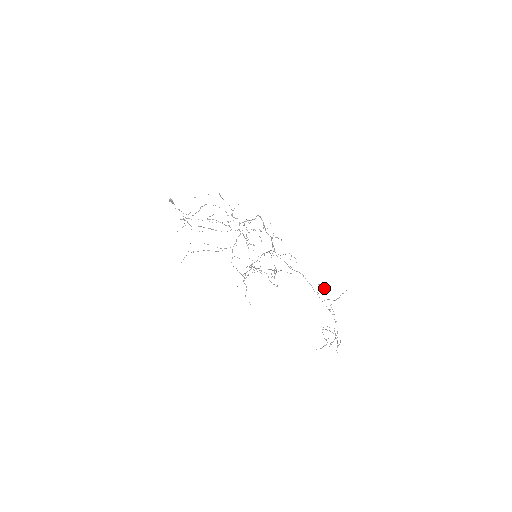
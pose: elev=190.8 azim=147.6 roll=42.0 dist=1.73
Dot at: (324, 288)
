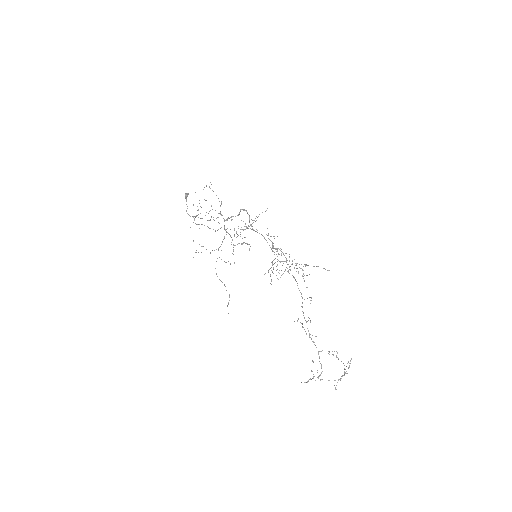
Dot at: occluded
